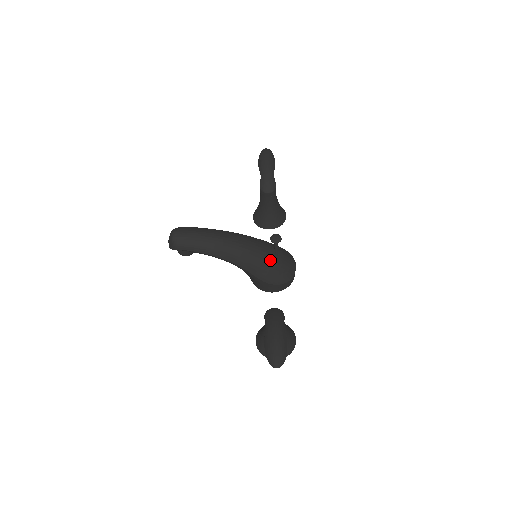
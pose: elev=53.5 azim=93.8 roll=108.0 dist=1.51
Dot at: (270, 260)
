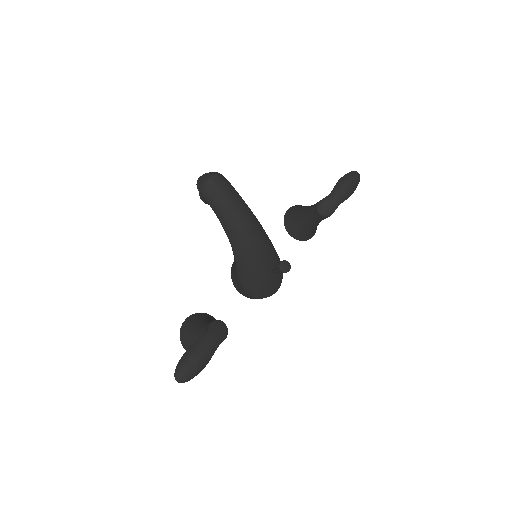
Dot at: (263, 273)
